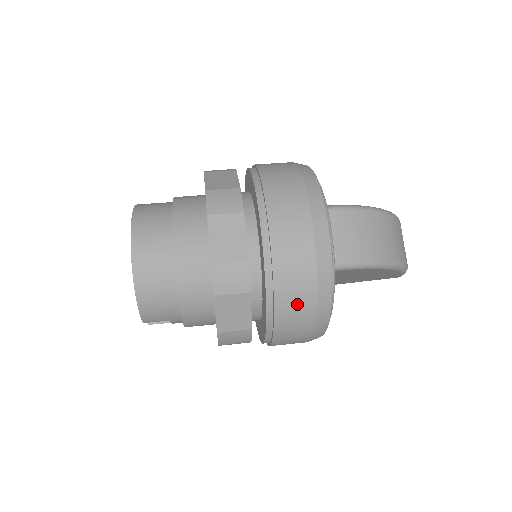
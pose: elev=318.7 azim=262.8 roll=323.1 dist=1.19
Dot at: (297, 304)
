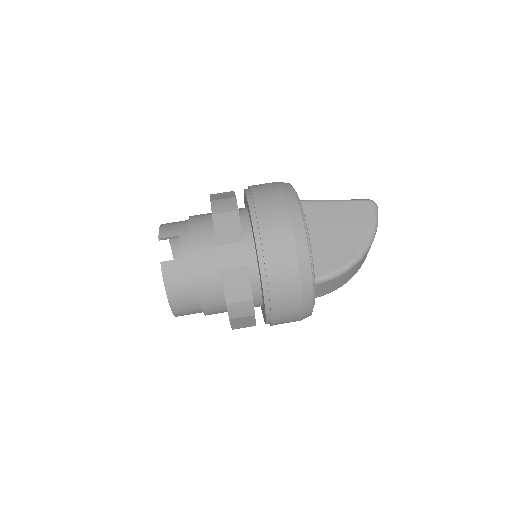
Dot at: occluded
